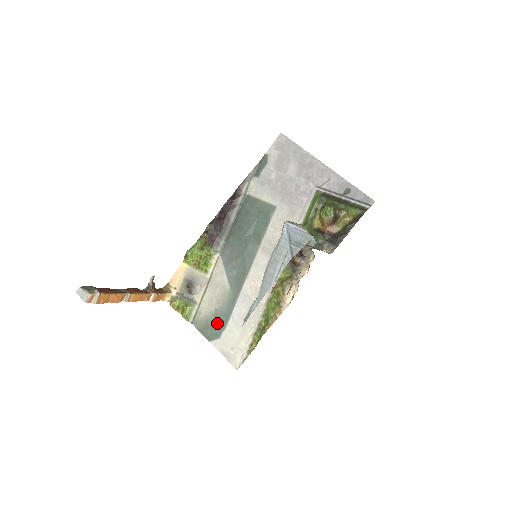
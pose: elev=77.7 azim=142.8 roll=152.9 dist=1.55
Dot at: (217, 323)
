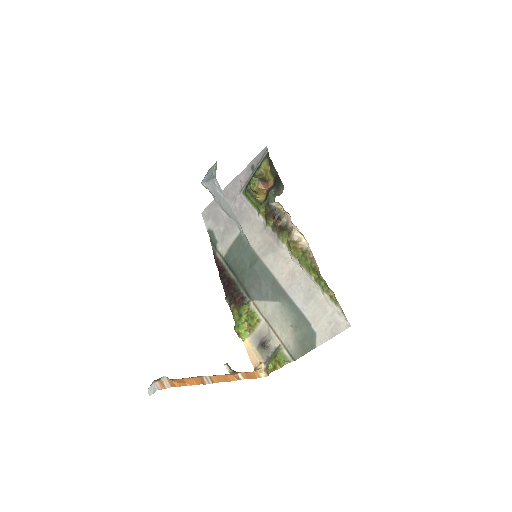
Dot at: (302, 330)
